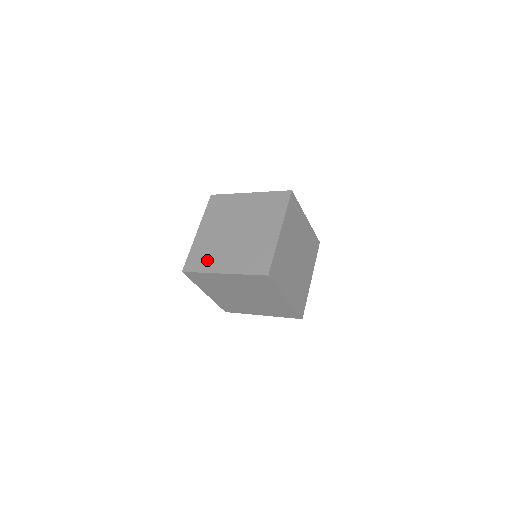
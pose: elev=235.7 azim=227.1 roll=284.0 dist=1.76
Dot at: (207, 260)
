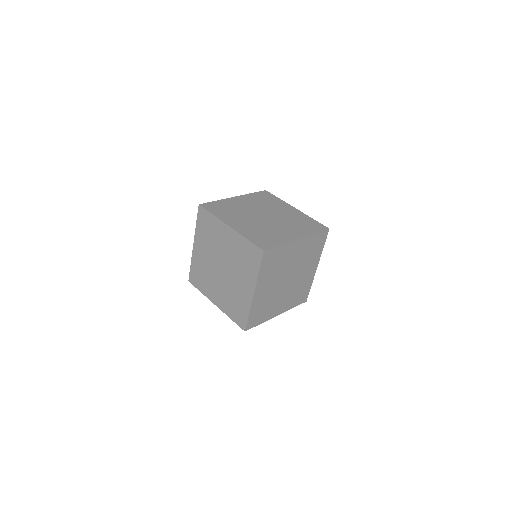
Dot at: (203, 283)
